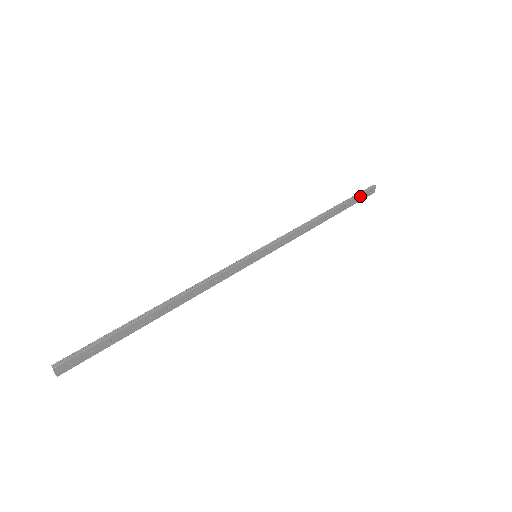
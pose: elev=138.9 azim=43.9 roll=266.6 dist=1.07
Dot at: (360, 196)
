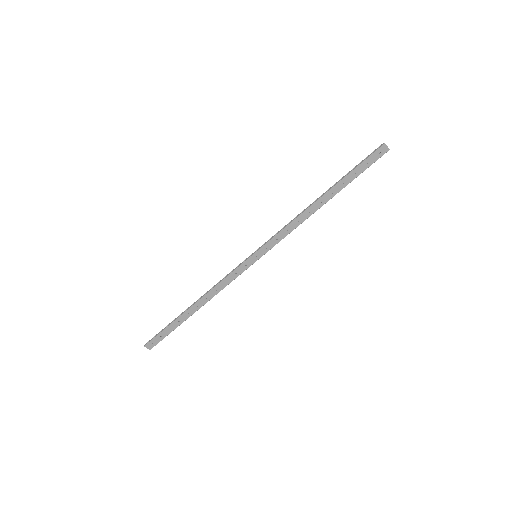
Dot at: (364, 164)
